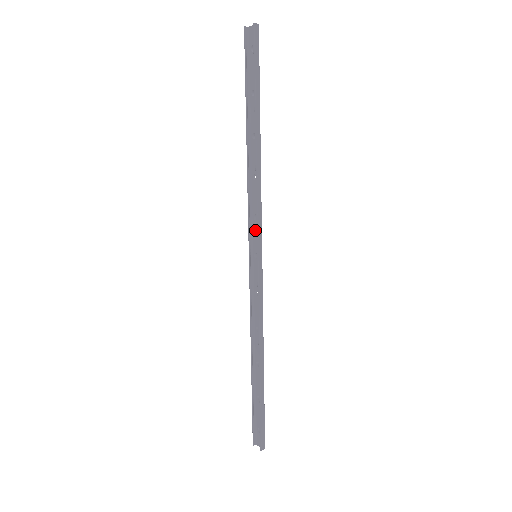
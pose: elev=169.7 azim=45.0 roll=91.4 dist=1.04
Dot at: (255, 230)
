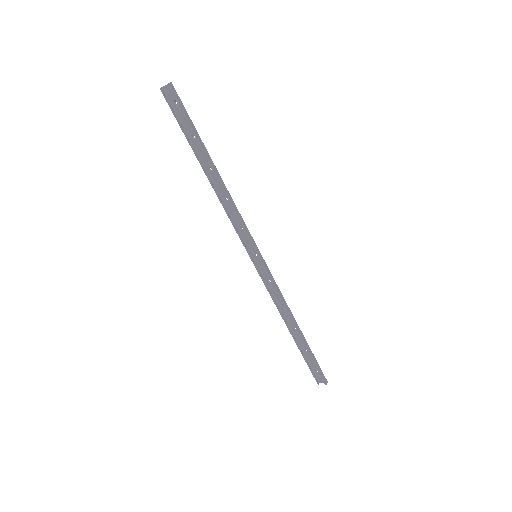
Dot at: (246, 238)
